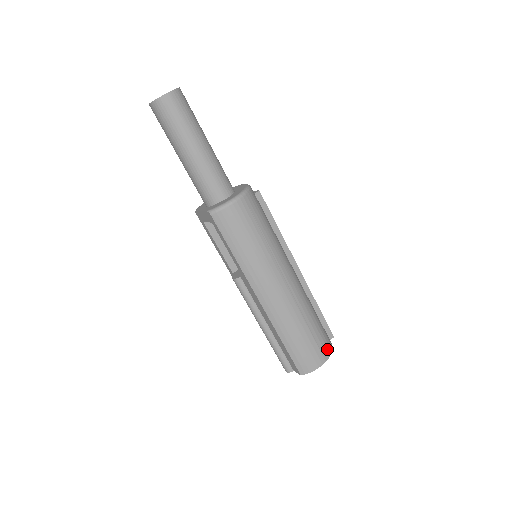
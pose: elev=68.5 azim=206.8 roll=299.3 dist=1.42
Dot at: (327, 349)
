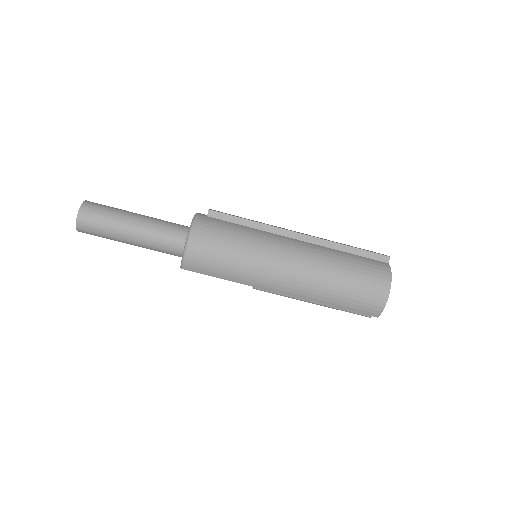
Dot at: (383, 280)
